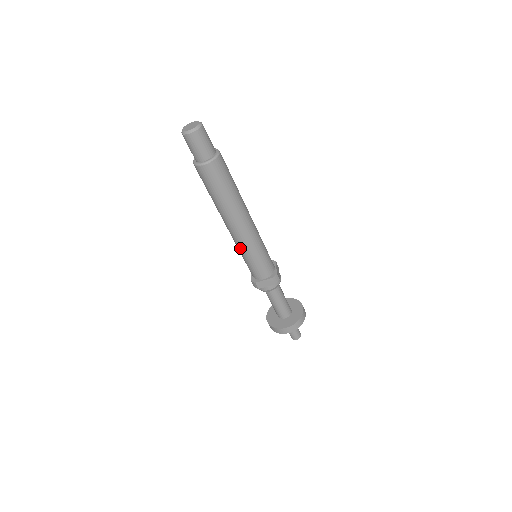
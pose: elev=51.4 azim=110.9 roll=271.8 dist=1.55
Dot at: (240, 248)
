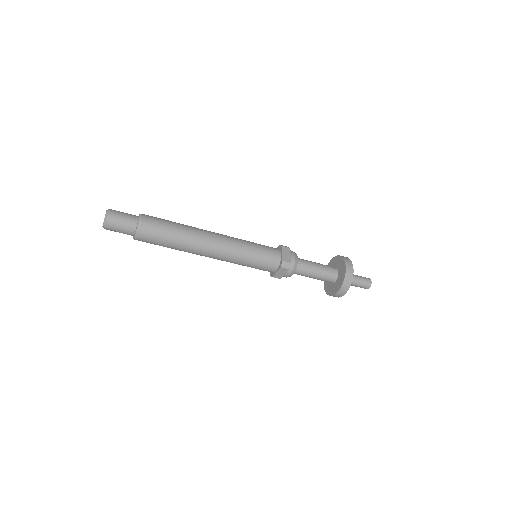
Dot at: occluded
